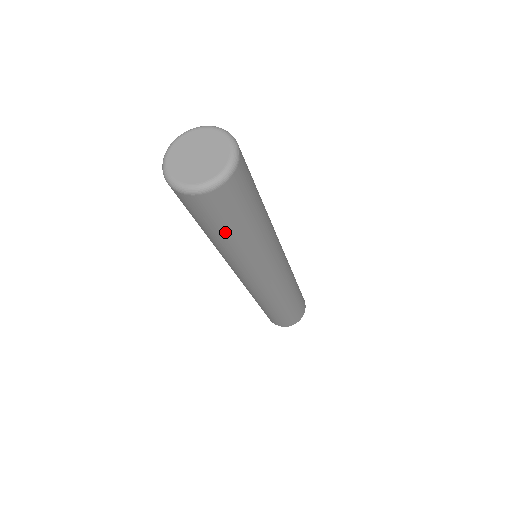
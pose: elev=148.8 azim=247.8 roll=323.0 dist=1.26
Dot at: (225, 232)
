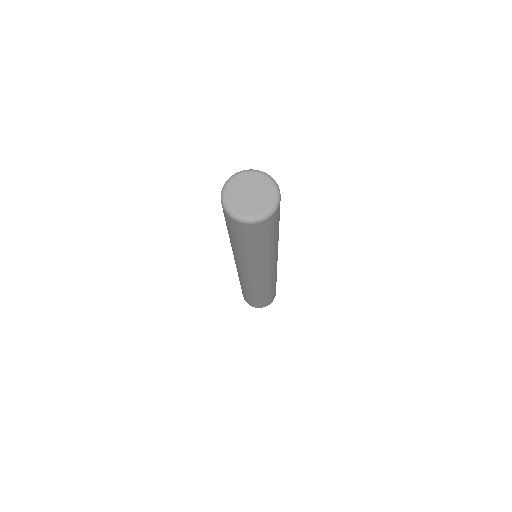
Dot at: (259, 245)
